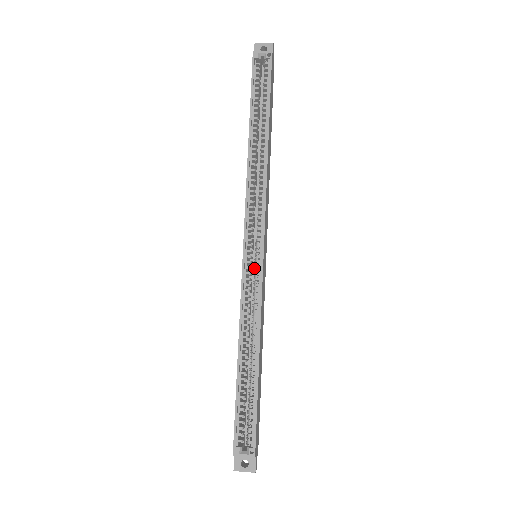
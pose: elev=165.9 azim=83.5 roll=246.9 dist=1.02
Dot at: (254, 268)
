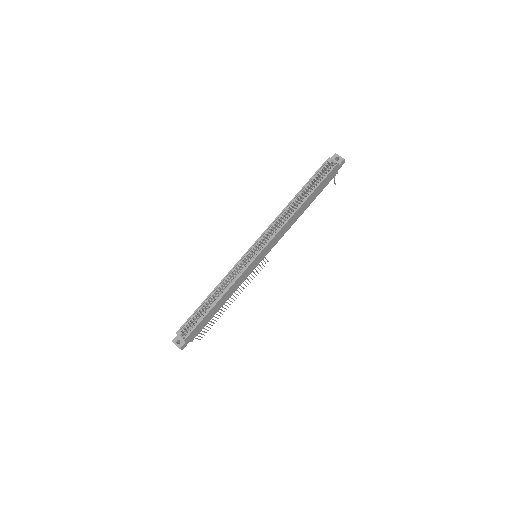
Dot at: occluded
